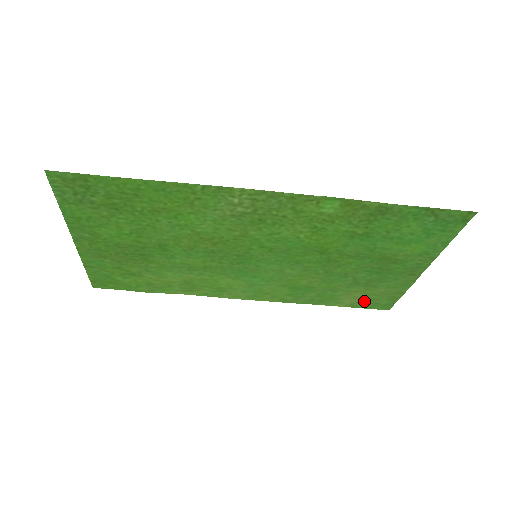
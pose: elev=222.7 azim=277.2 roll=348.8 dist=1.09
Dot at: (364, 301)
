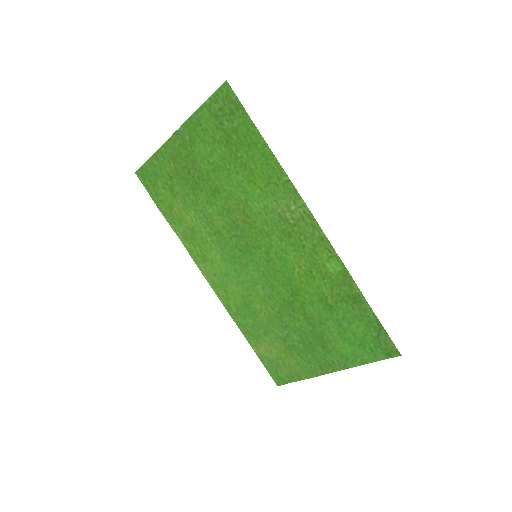
Dot at: (272, 361)
